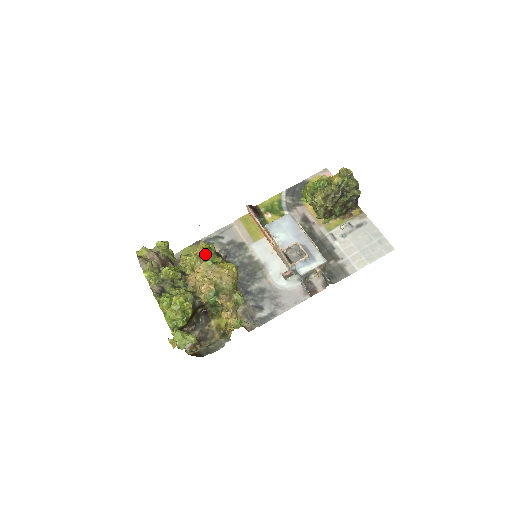
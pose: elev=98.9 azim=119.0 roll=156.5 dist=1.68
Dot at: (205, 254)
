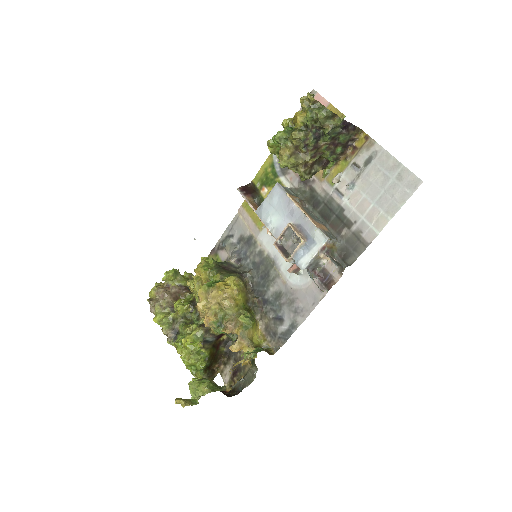
Dot at: (202, 276)
